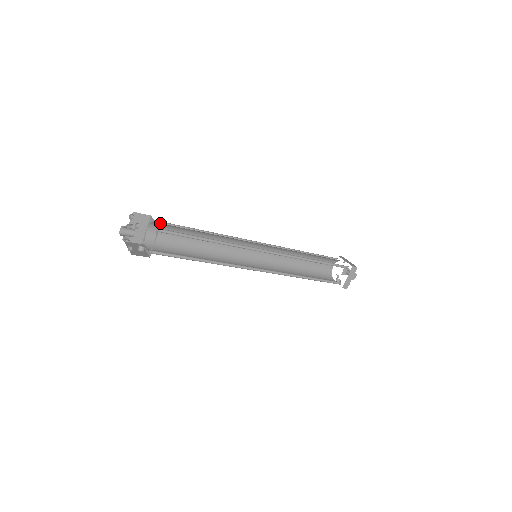
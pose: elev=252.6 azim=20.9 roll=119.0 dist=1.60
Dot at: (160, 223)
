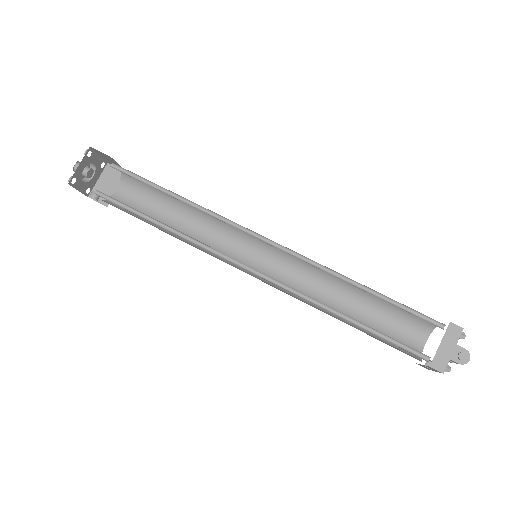
Dot at: occluded
